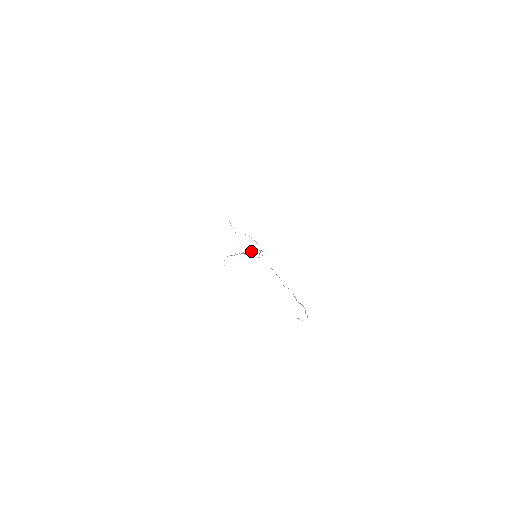
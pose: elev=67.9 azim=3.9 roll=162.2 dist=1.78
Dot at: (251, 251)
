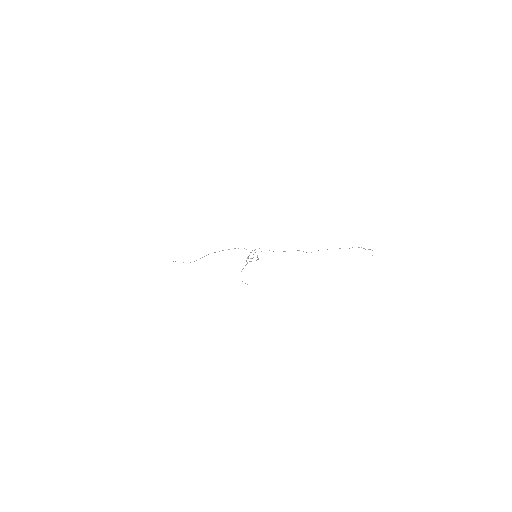
Dot at: (248, 256)
